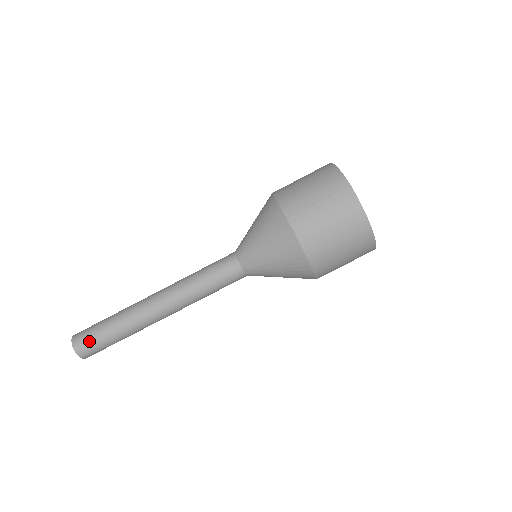
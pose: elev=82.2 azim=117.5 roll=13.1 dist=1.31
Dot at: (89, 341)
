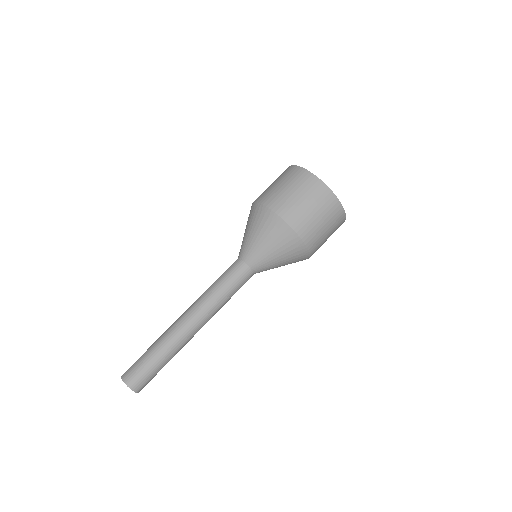
Dot at: (134, 367)
